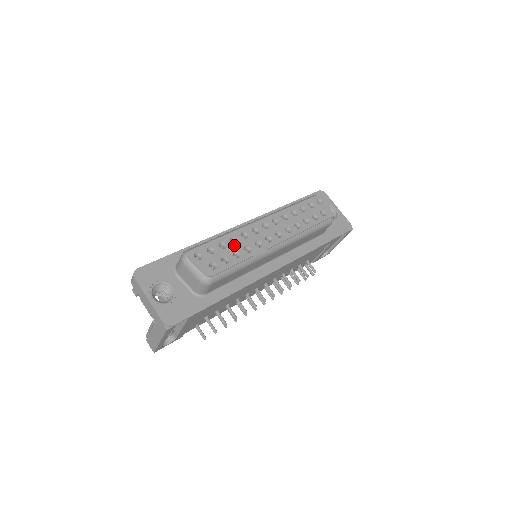
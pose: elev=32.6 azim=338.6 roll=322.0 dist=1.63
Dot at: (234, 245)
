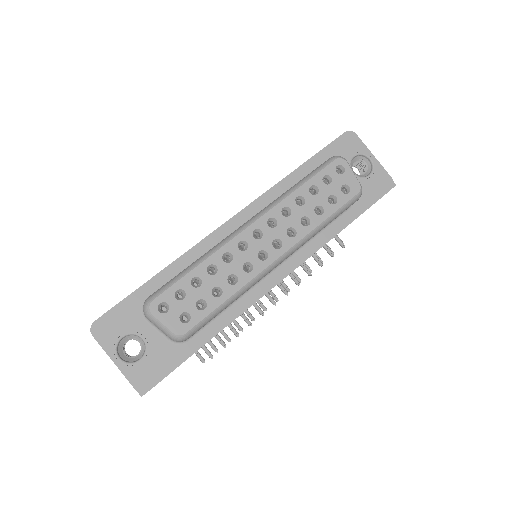
Dot at: (213, 277)
